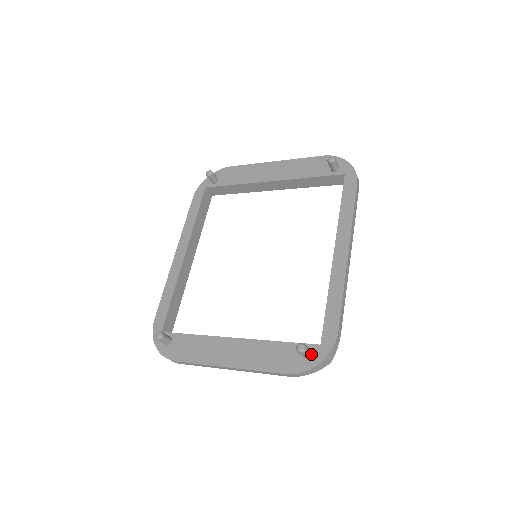
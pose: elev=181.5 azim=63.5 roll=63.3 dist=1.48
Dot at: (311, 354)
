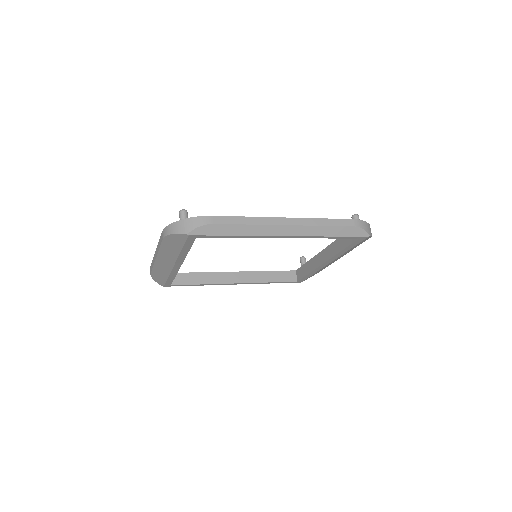
Dot at: occluded
